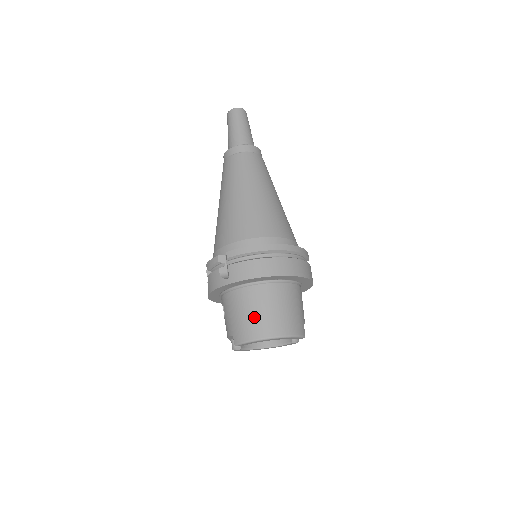
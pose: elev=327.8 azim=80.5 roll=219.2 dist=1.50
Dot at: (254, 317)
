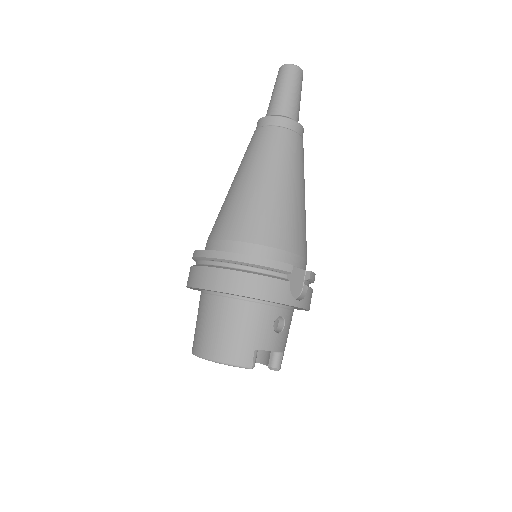
Dot at: (197, 329)
